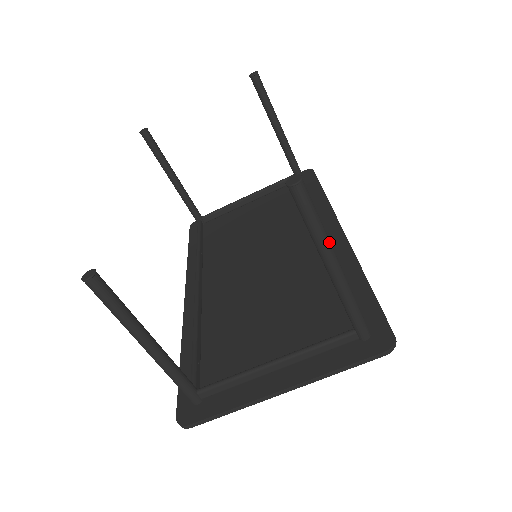
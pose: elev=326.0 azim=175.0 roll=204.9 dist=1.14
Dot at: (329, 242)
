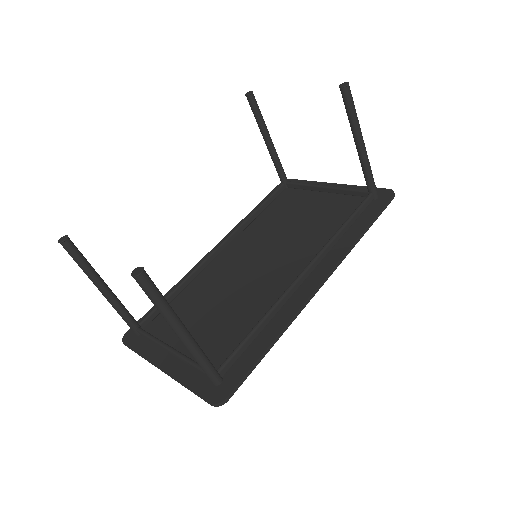
Dot at: (170, 318)
